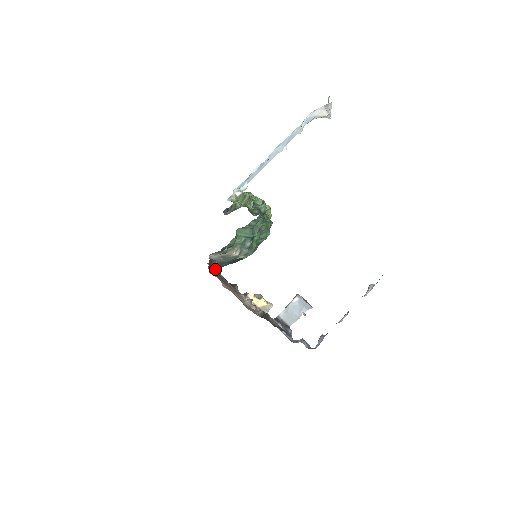
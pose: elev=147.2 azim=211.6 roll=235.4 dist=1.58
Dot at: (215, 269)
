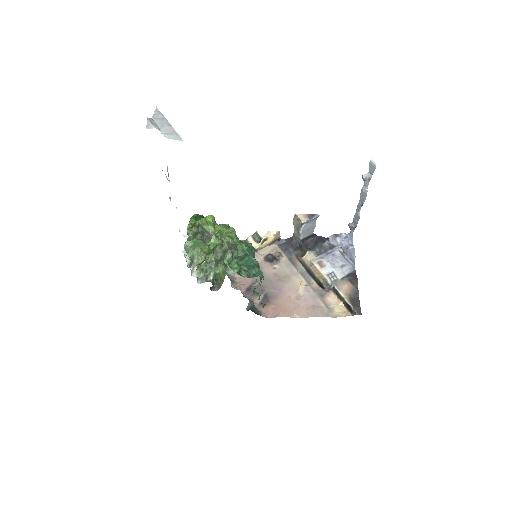
Dot at: (231, 283)
